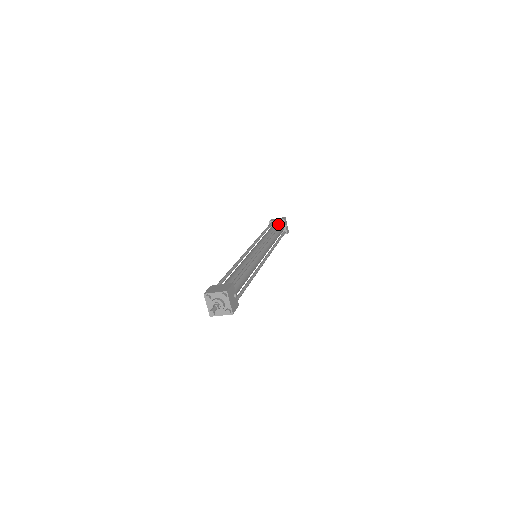
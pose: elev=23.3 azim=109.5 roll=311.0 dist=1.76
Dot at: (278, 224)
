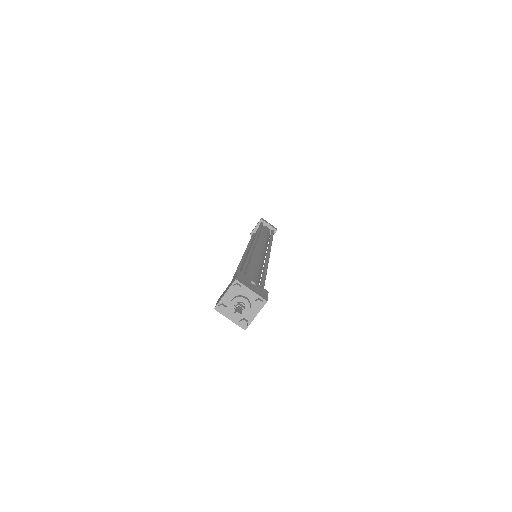
Dot at: occluded
